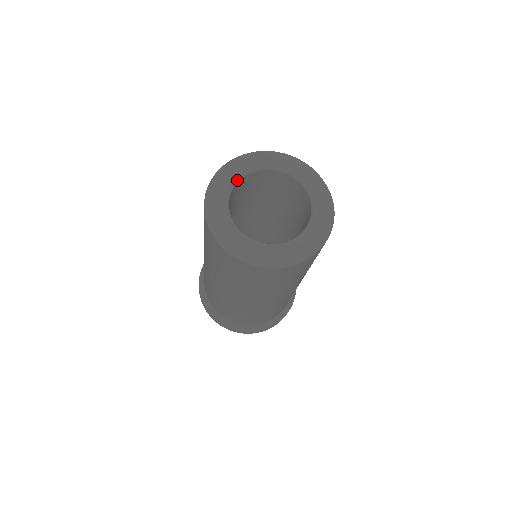
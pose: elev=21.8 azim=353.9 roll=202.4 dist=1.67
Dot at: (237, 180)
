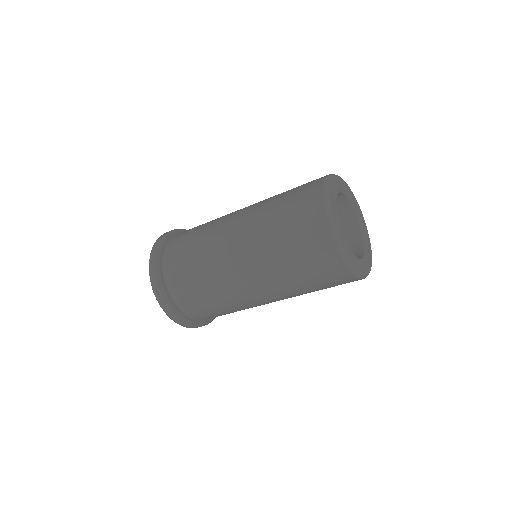
Dot at: occluded
